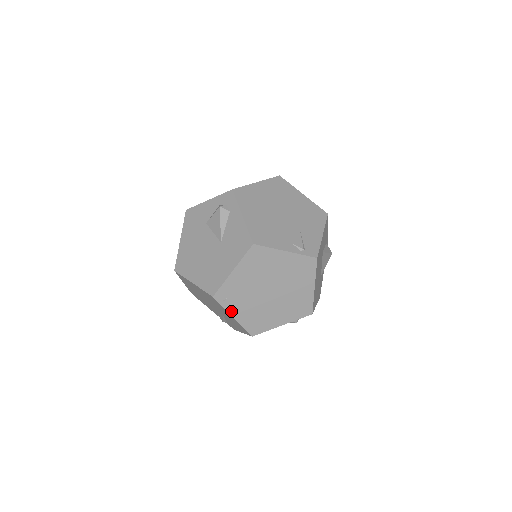
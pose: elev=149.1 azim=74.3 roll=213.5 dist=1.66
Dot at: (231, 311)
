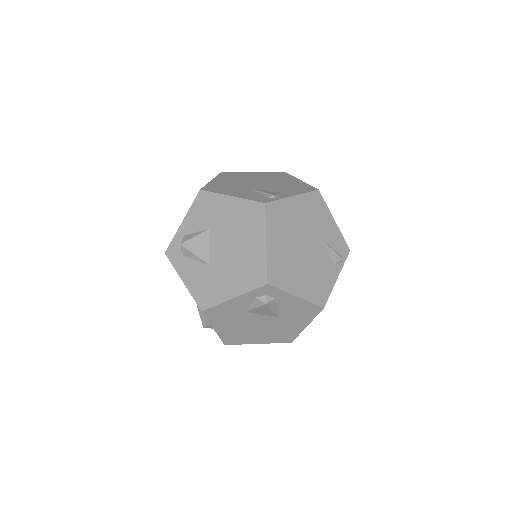
Dot at: occluded
